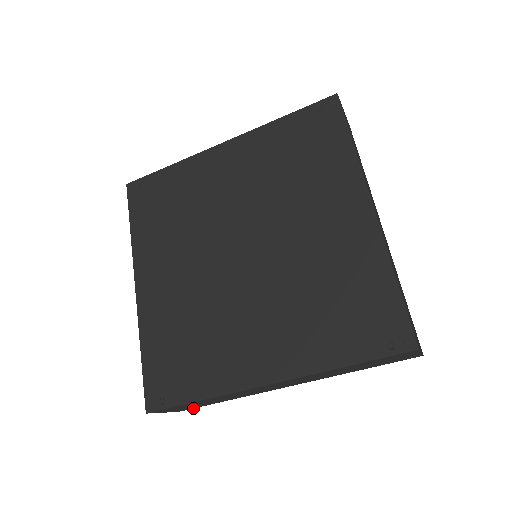
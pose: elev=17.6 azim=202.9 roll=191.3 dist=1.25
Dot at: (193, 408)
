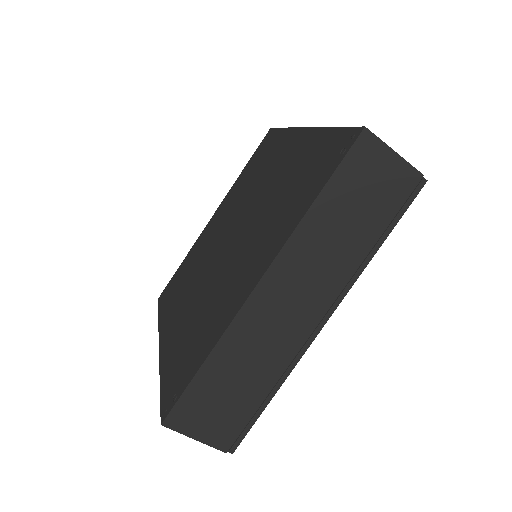
Dot at: (238, 435)
